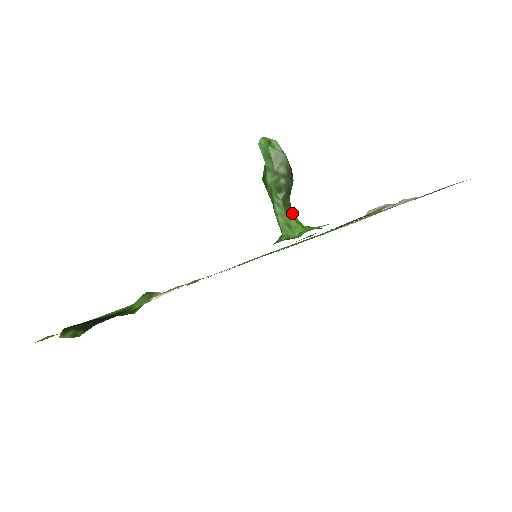
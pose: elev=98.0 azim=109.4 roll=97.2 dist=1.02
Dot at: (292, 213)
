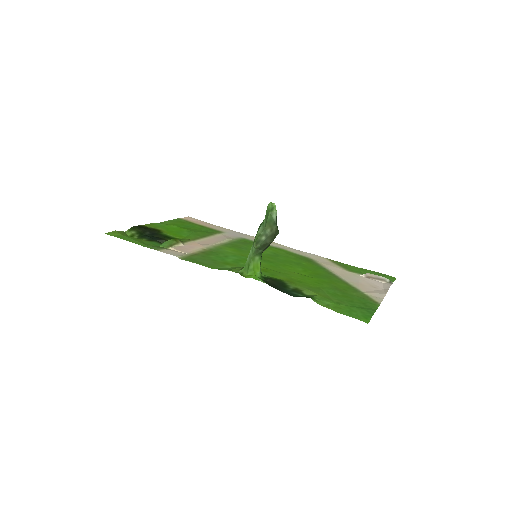
Dot at: (260, 259)
